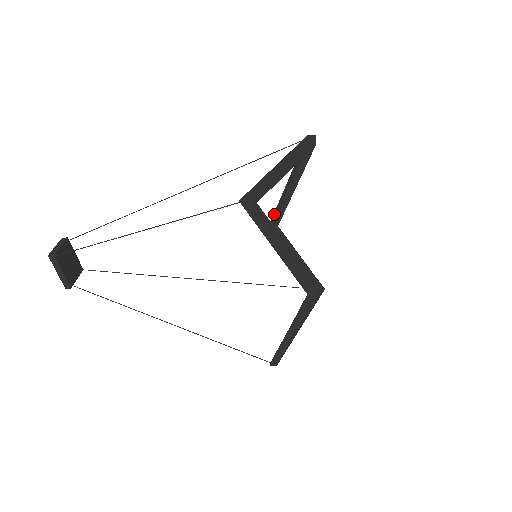
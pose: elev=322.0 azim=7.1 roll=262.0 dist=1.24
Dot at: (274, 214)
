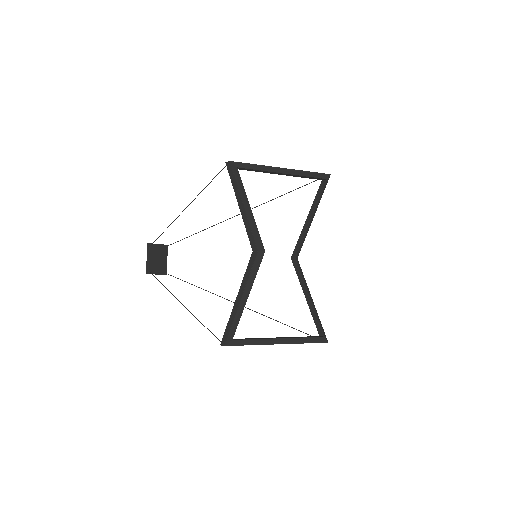
Dot at: (296, 247)
